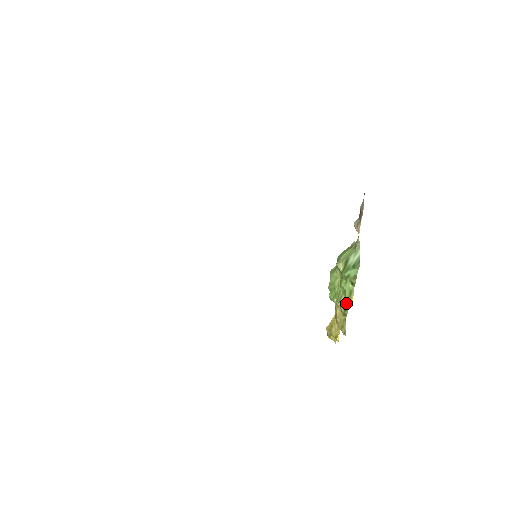
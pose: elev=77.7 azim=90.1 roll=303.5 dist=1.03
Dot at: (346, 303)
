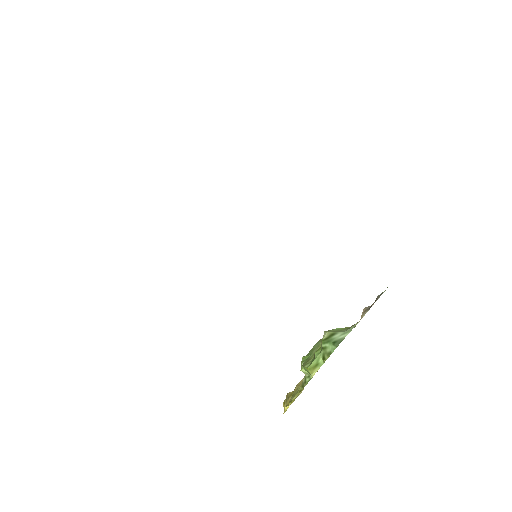
Dot at: (310, 375)
